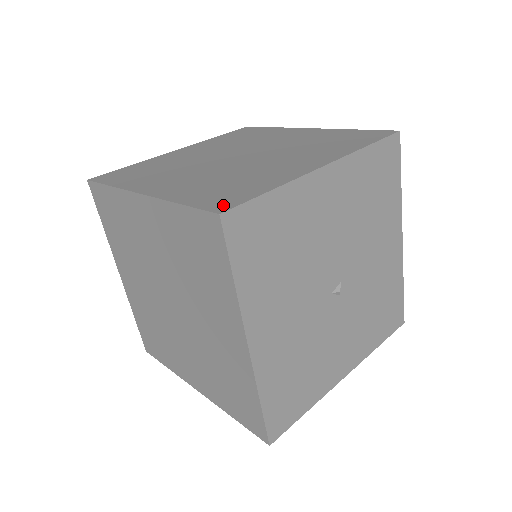
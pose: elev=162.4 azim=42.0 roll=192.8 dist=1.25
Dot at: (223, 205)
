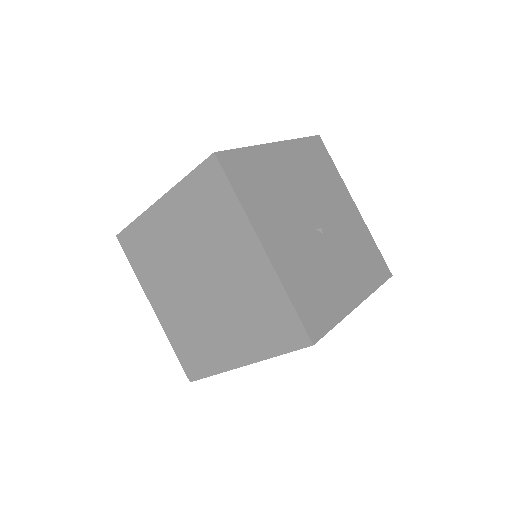
Dot at: occluded
